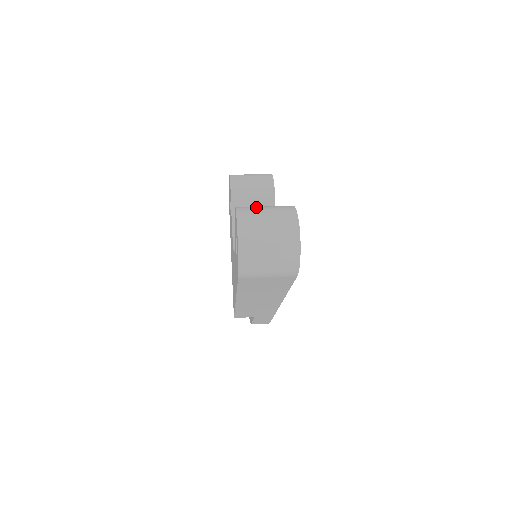
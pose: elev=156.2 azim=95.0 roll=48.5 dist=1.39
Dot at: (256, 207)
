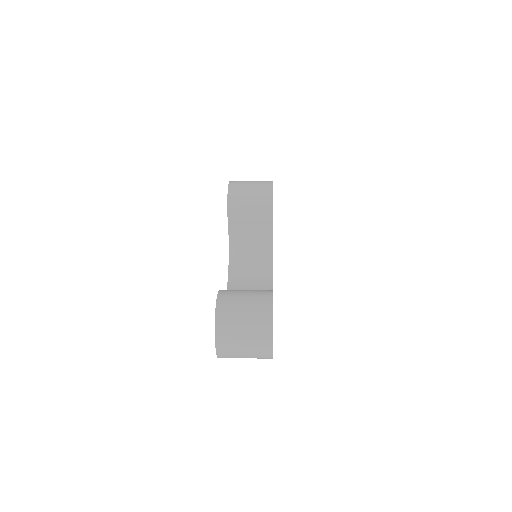
Dot at: (236, 302)
